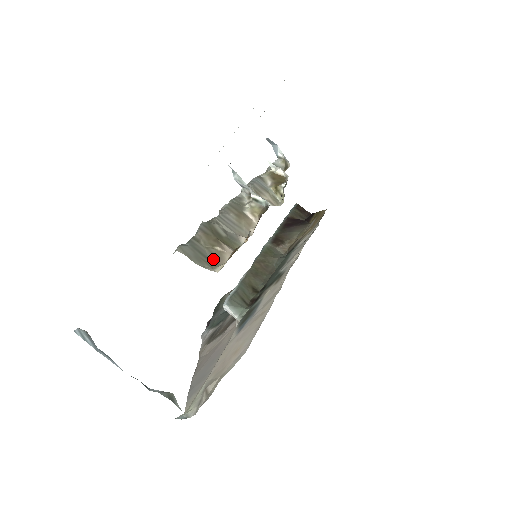
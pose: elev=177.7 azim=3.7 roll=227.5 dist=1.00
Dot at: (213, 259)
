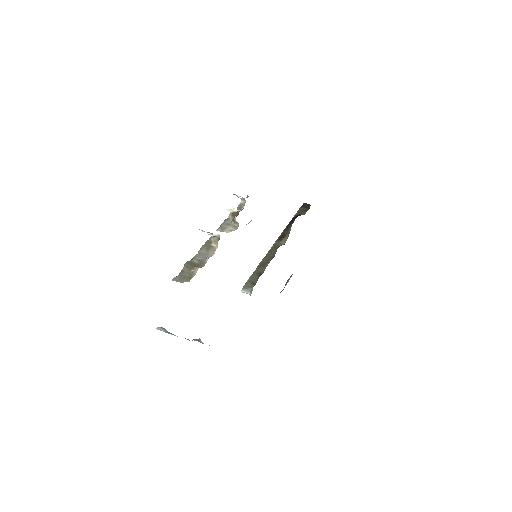
Dot at: (190, 276)
